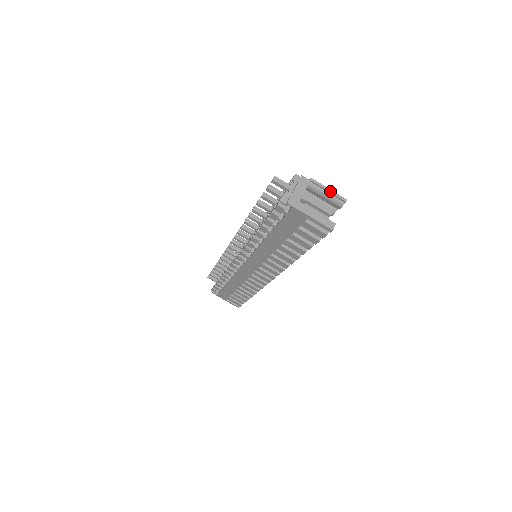
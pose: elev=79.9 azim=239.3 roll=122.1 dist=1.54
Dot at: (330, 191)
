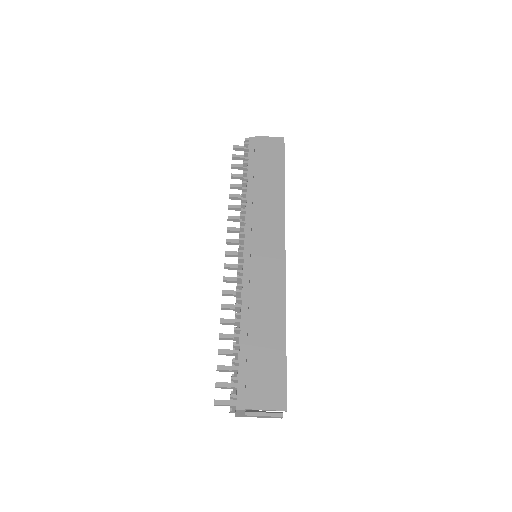
Dot at: occluded
